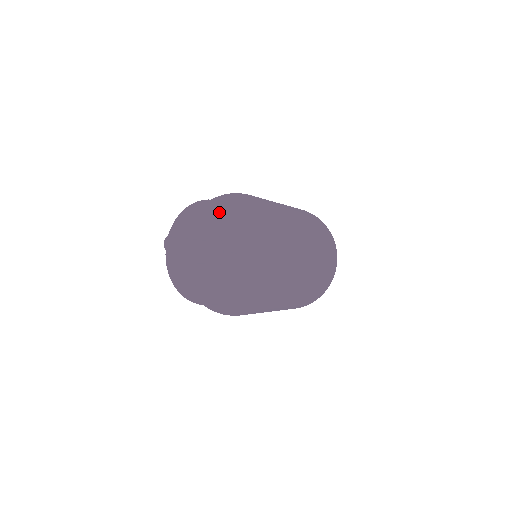
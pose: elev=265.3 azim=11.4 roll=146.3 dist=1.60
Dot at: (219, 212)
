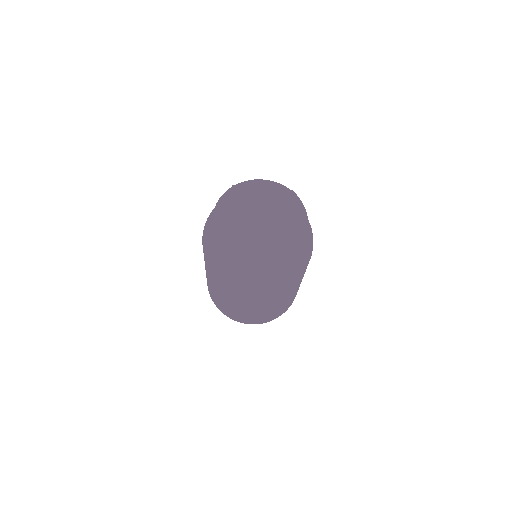
Dot at: (296, 204)
